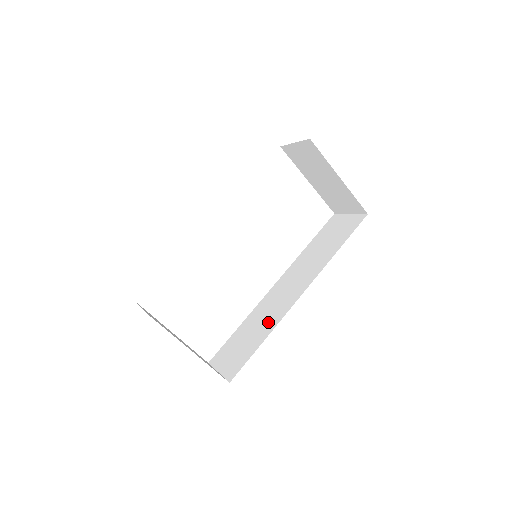
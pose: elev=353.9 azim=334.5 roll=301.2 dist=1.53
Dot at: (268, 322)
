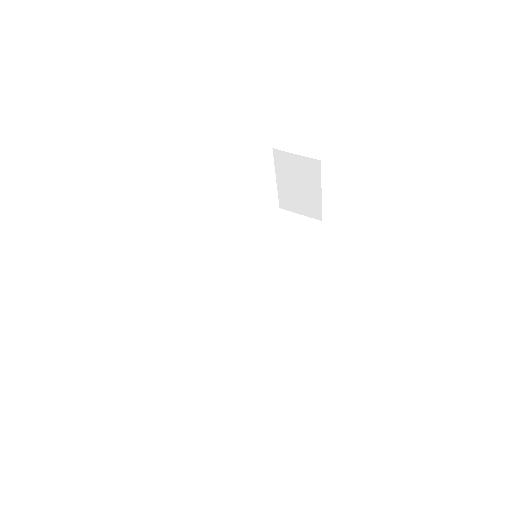
Dot at: (255, 314)
